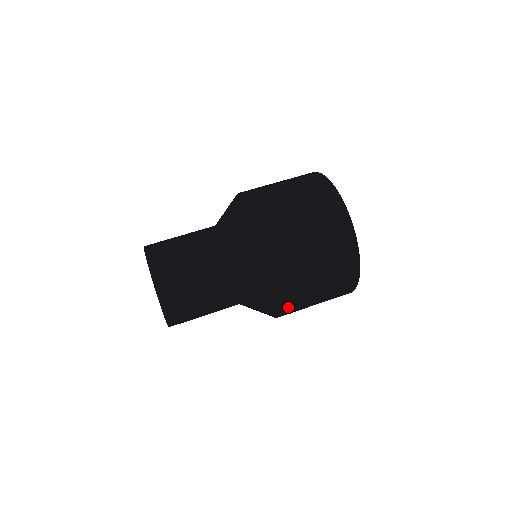
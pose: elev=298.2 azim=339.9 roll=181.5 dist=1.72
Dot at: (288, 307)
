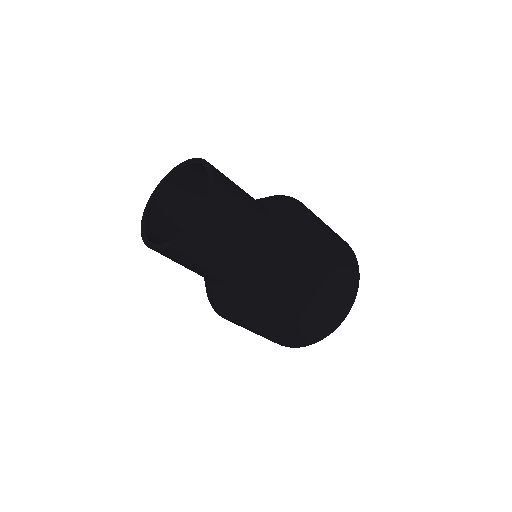
Dot at: (310, 280)
